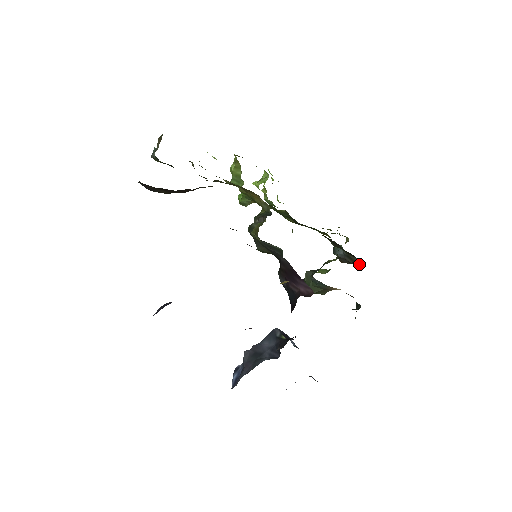
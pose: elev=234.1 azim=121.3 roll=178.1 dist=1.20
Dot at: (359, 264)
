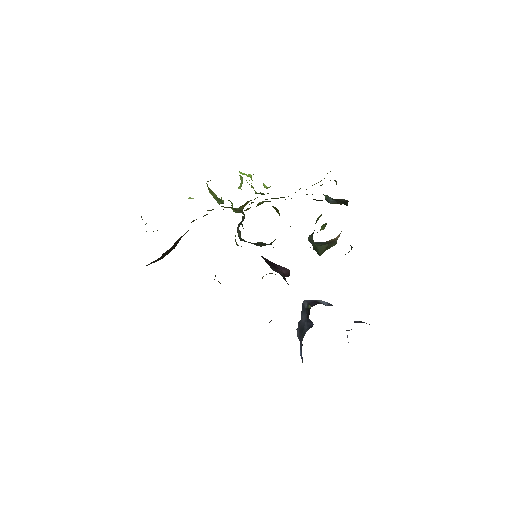
Dot at: (346, 203)
